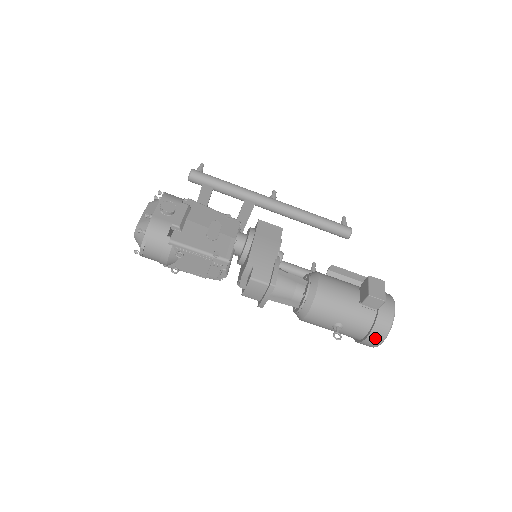
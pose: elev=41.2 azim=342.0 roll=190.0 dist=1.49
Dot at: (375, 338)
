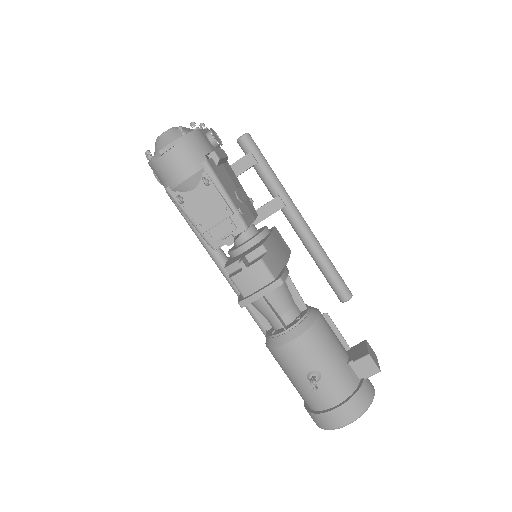
Dot at: (346, 413)
